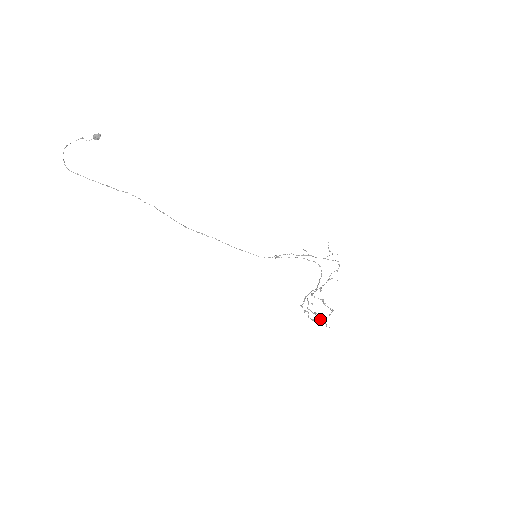
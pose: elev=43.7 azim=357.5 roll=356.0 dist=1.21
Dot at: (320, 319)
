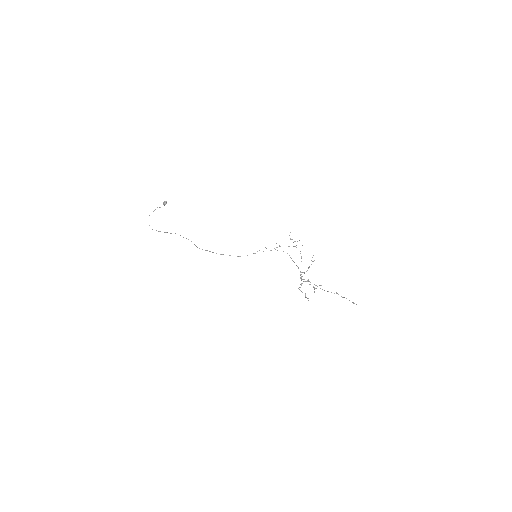
Dot at: occluded
